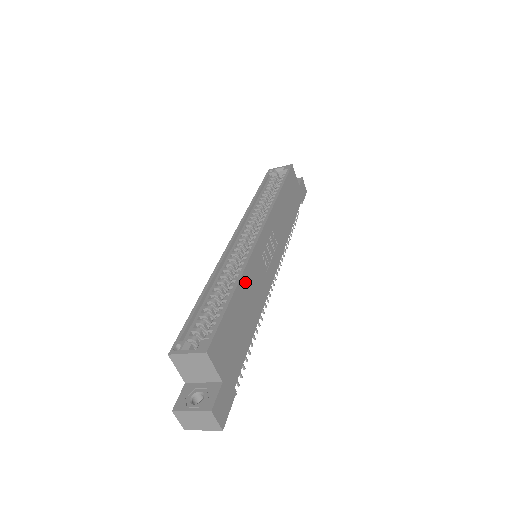
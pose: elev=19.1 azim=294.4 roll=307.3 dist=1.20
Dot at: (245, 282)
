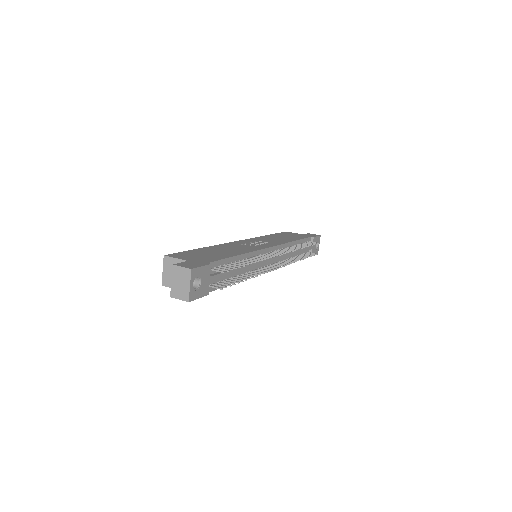
Dot at: (217, 248)
